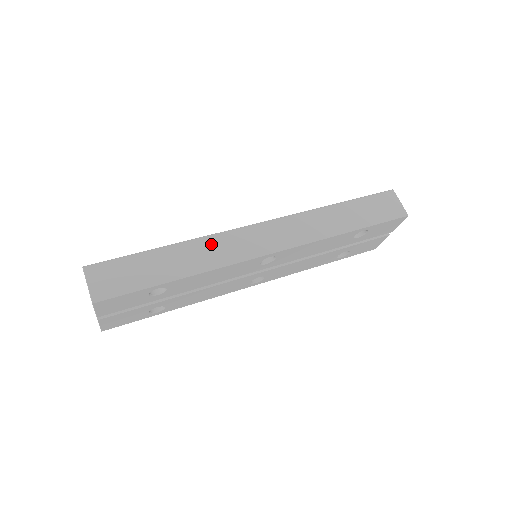
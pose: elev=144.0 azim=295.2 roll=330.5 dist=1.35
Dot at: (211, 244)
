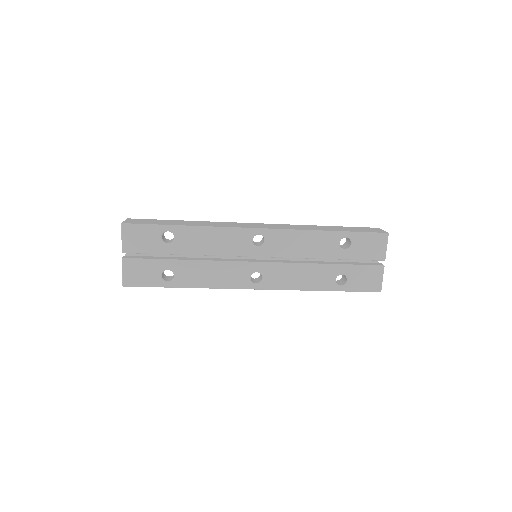
Dot at: (216, 223)
